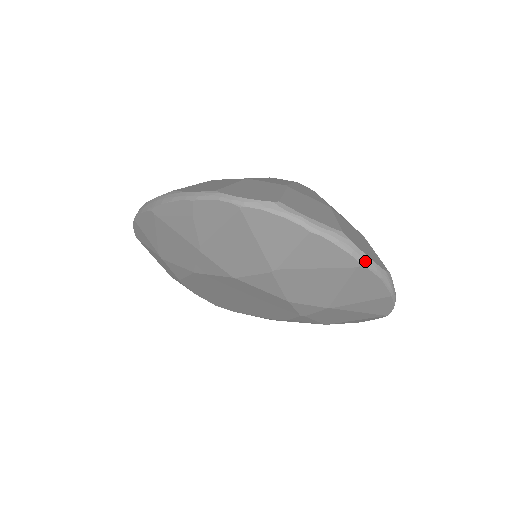
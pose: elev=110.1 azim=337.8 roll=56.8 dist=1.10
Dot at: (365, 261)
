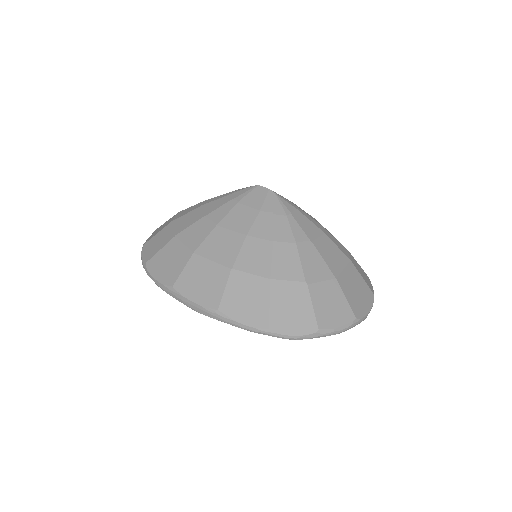
Dot at: occluded
